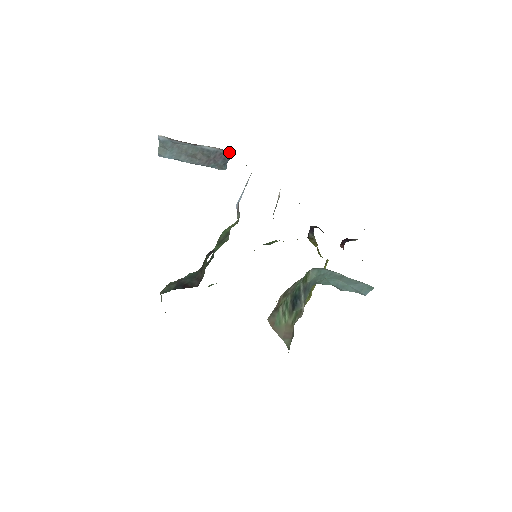
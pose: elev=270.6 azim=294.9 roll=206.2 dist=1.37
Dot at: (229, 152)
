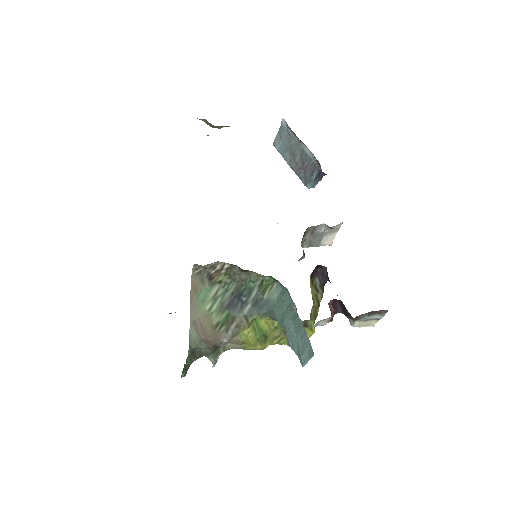
Dot at: (319, 164)
